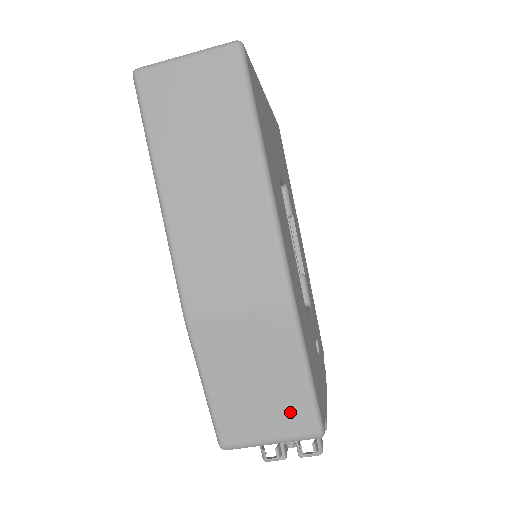
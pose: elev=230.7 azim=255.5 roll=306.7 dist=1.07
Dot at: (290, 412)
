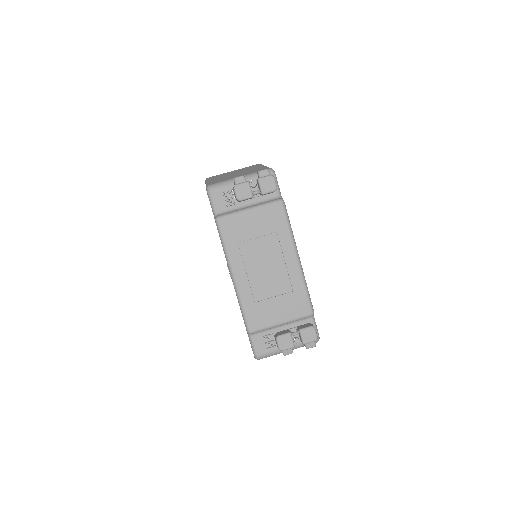
Dot at: occluded
